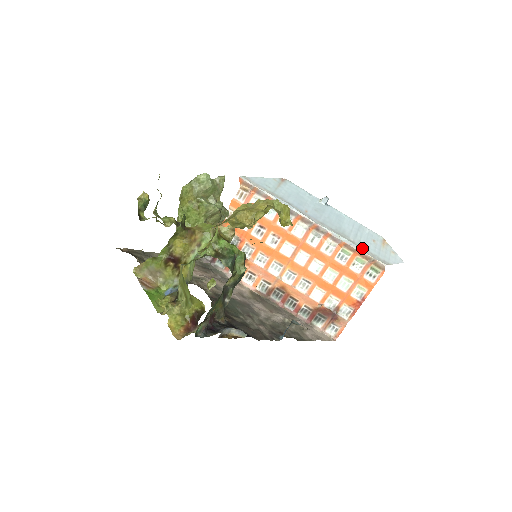
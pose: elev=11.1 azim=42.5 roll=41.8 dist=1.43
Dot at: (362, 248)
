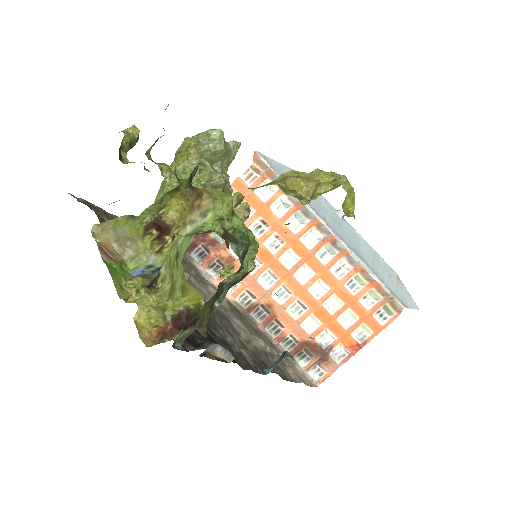
Dot at: (381, 280)
